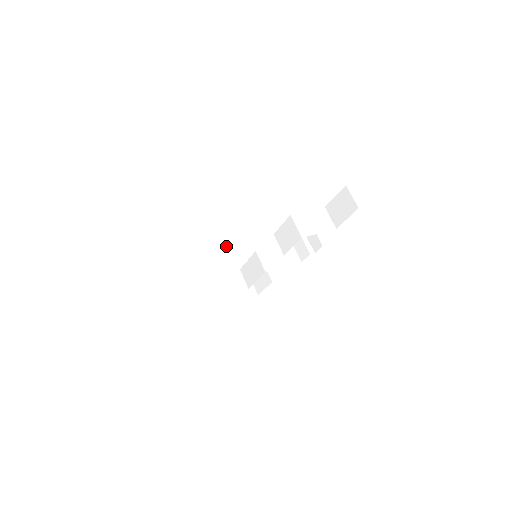
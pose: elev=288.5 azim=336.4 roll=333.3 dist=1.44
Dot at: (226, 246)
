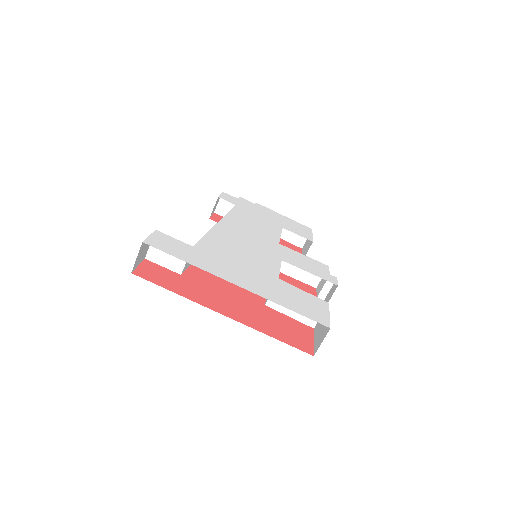
Dot at: (162, 261)
